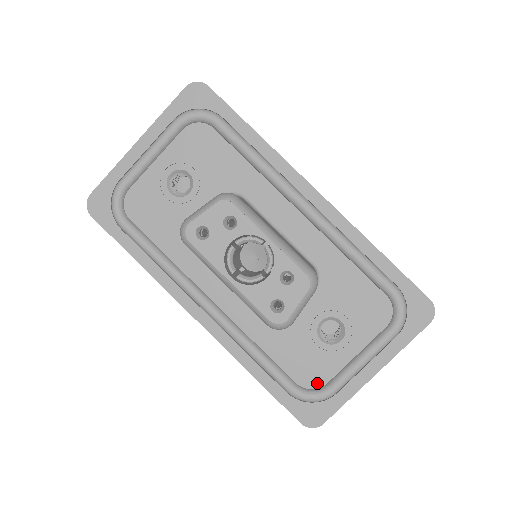
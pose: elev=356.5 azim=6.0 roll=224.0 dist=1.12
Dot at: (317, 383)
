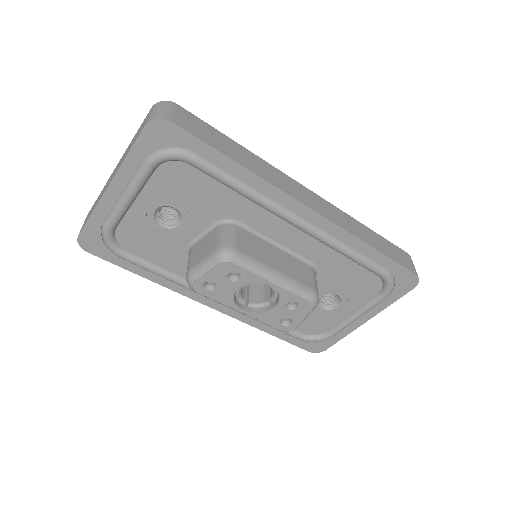
Dot at: (320, 331)
